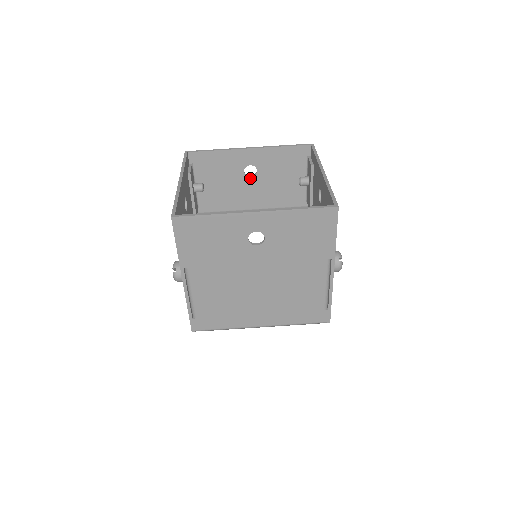
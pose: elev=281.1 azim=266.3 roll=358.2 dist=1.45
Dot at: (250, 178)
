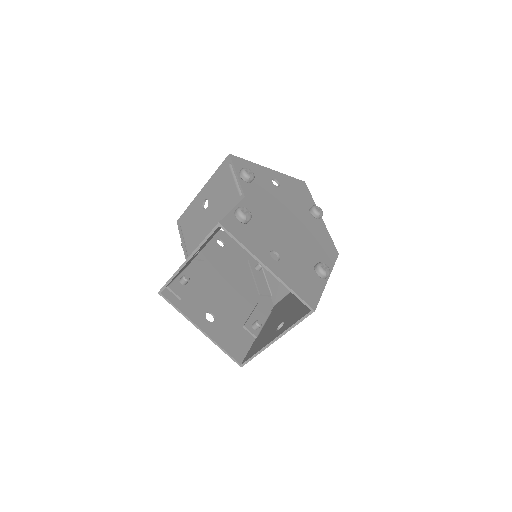
Dot at: occluded
